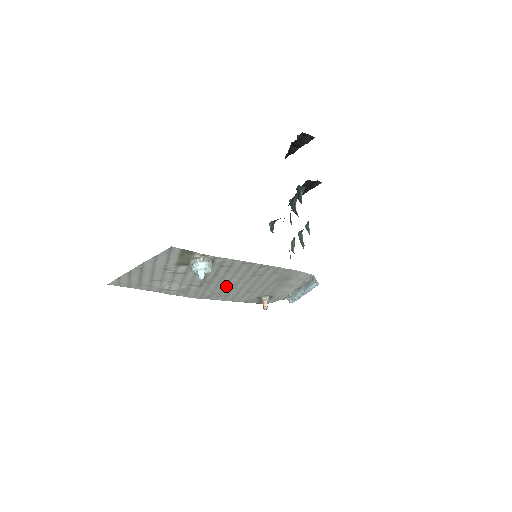
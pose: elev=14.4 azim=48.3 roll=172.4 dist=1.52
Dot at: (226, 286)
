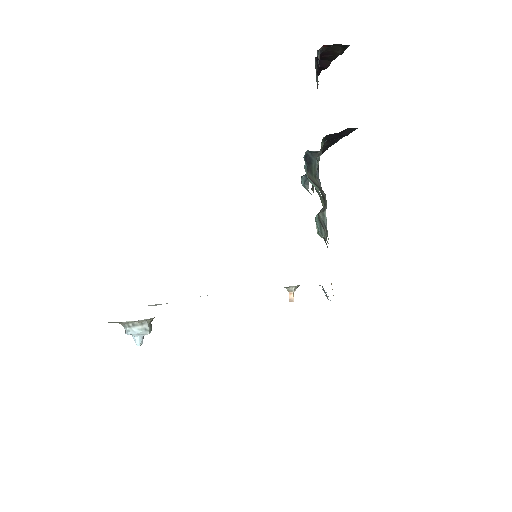
Dot at: occluded
